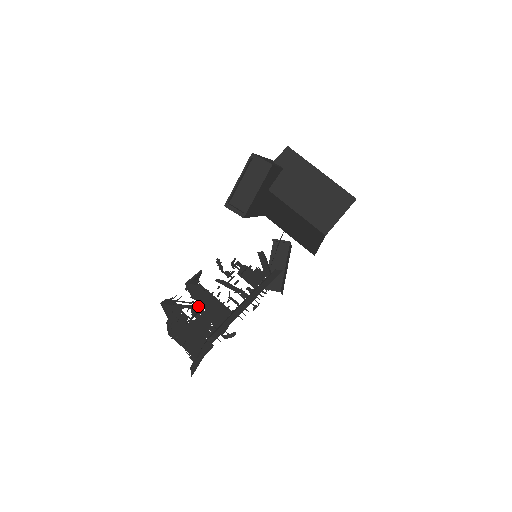
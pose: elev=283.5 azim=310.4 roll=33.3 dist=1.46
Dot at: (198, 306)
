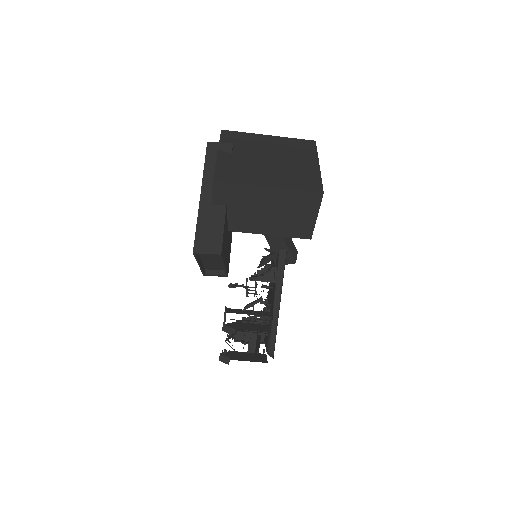
Dot at: (243, 332)
